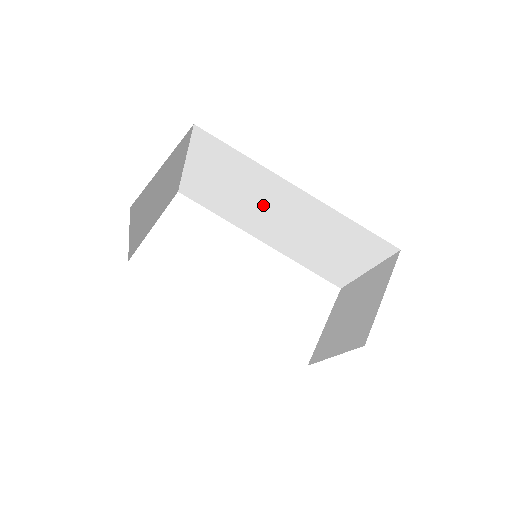
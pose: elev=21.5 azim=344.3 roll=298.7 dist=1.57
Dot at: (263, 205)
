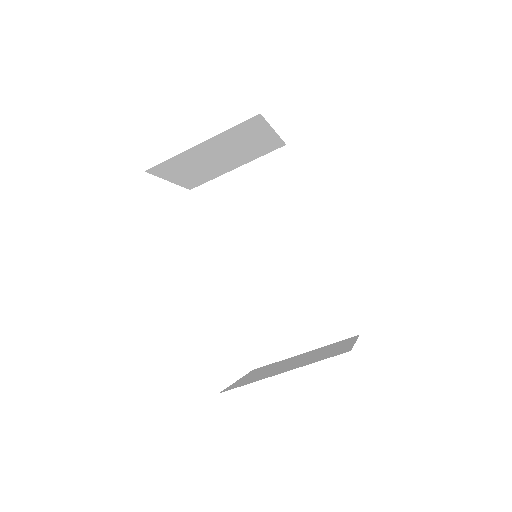
Dot at: (269, 239)
